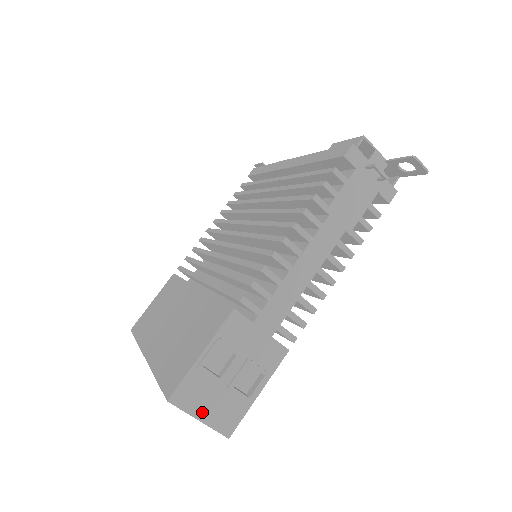
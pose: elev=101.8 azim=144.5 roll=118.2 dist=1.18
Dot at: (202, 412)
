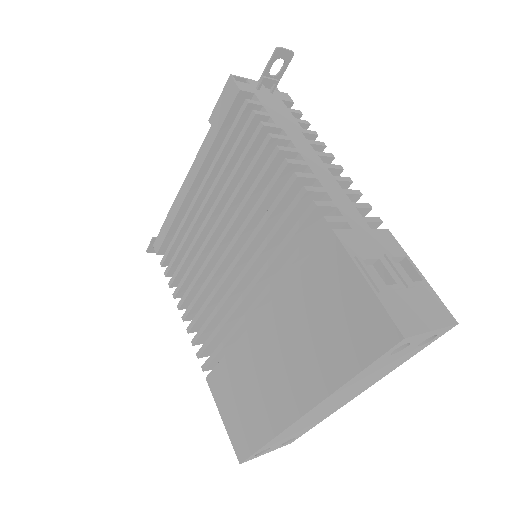
Dot at: (425, 322)
